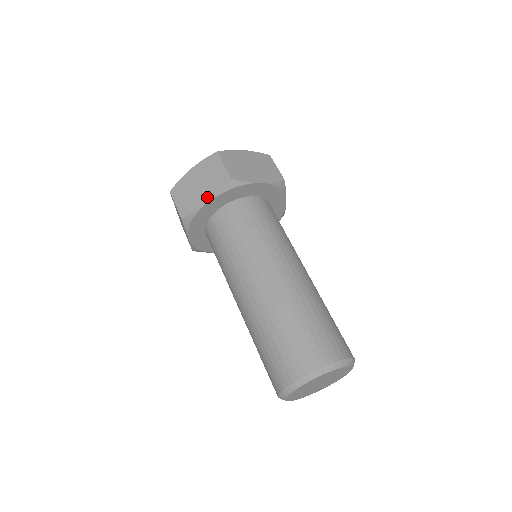
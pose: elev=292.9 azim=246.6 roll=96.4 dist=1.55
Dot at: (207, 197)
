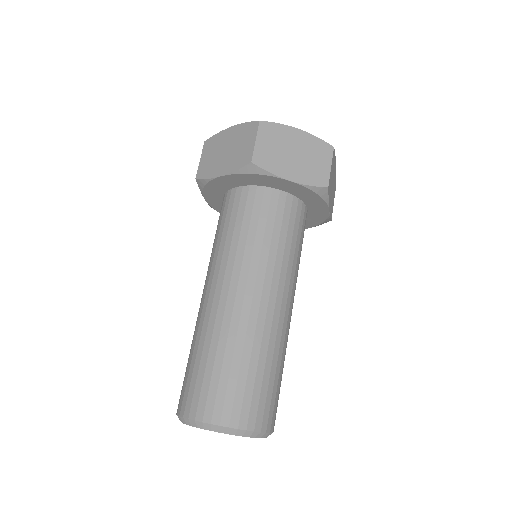
Dot at: (224, 170)
